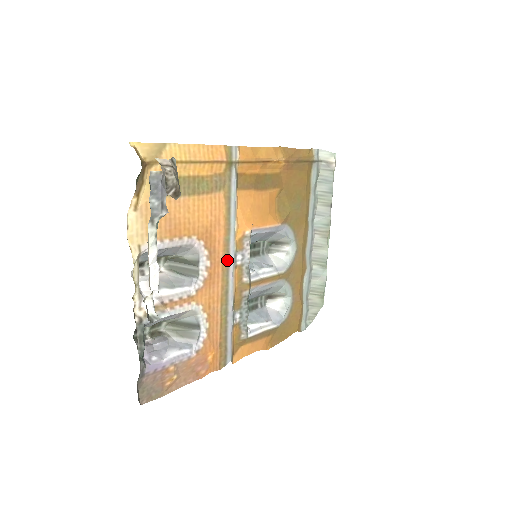
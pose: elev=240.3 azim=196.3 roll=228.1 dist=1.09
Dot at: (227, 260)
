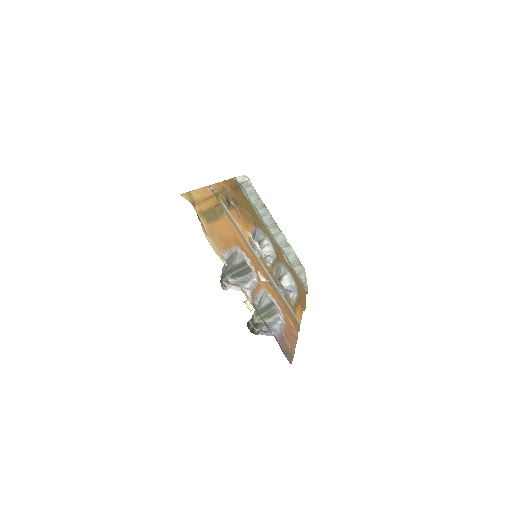
Dot at: (254, 255)
